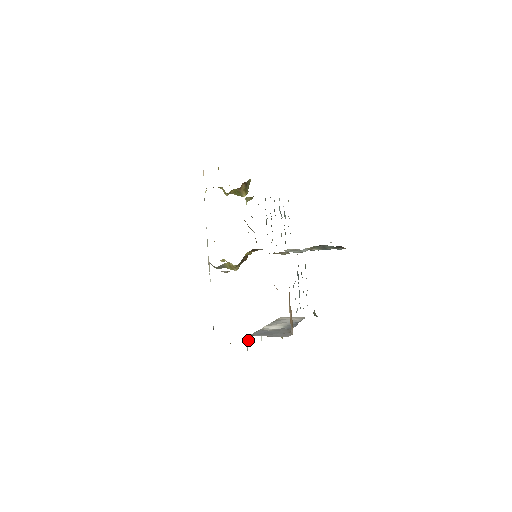
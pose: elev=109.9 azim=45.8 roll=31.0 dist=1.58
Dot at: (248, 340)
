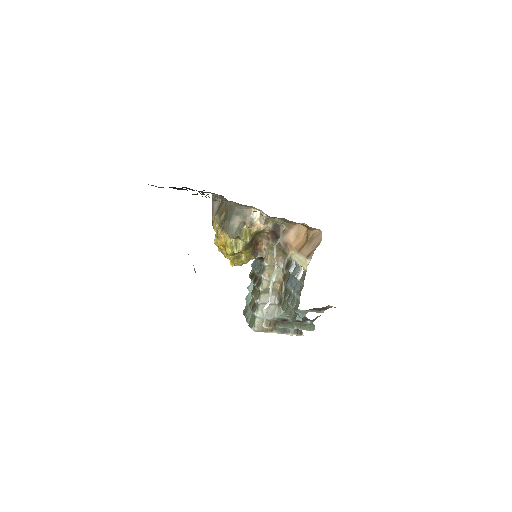
Dot at: (279, 239)
